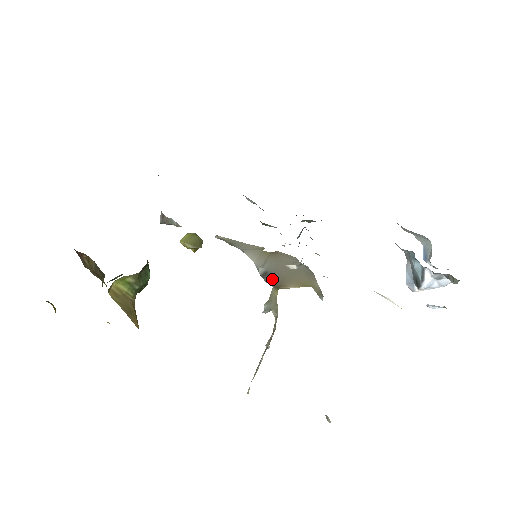
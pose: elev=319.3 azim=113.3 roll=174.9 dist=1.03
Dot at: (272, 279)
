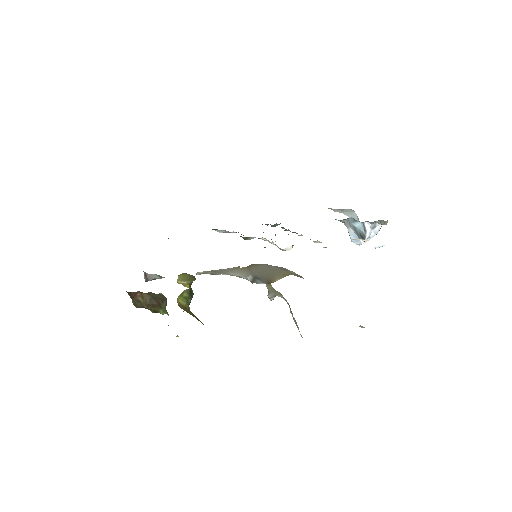
Dot at: (261, 280)
